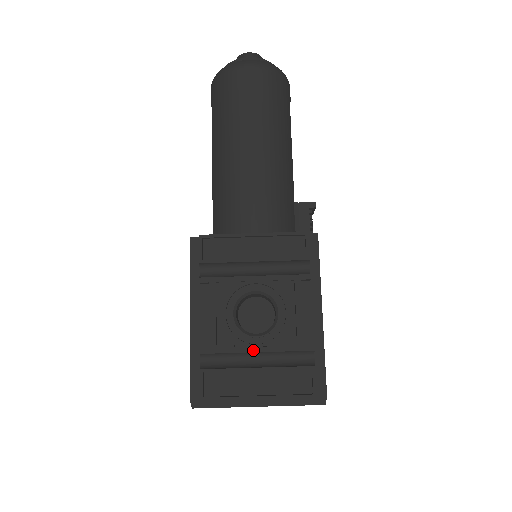
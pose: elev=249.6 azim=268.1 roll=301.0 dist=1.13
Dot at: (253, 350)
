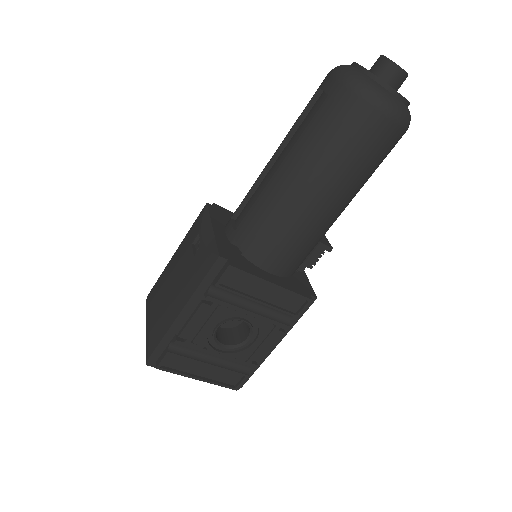
Dot at: (215, 354)
